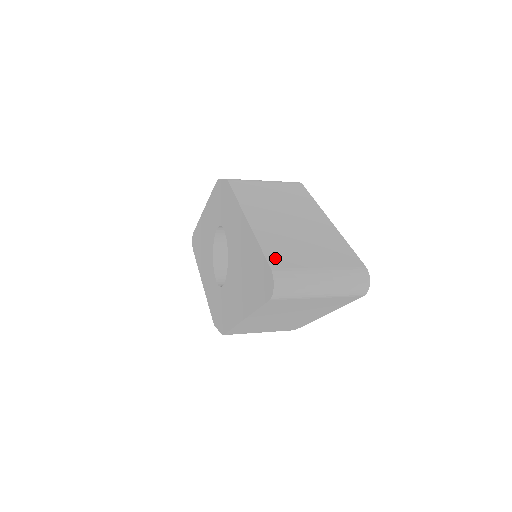
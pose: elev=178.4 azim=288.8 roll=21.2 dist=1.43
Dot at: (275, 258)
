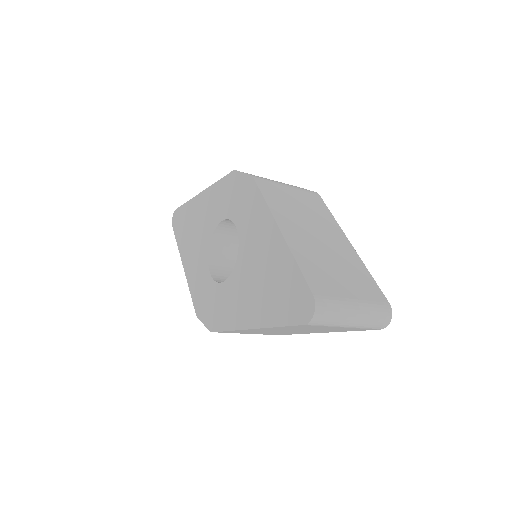
Dot at: (314, 282)
